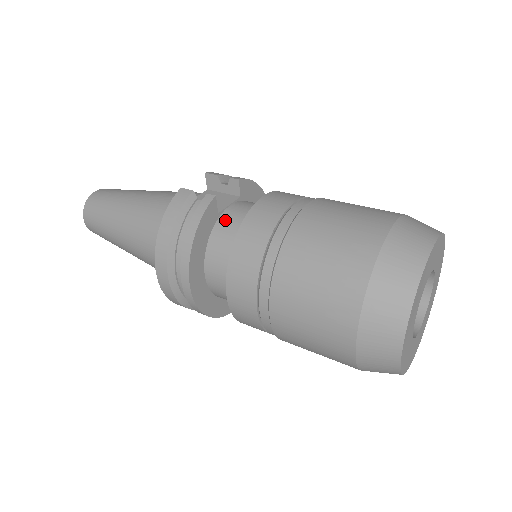
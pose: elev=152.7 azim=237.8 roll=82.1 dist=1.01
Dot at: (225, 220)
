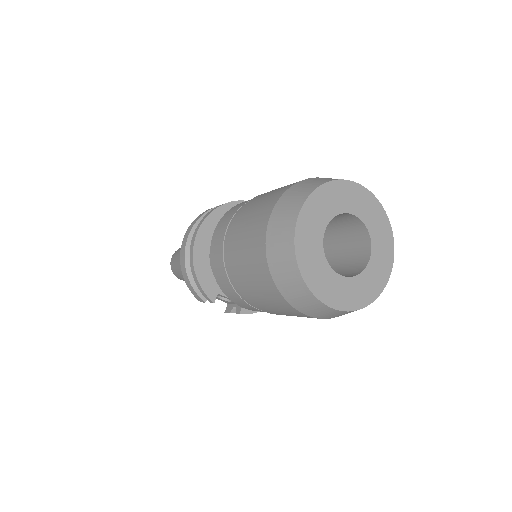
Dot at: occluded
